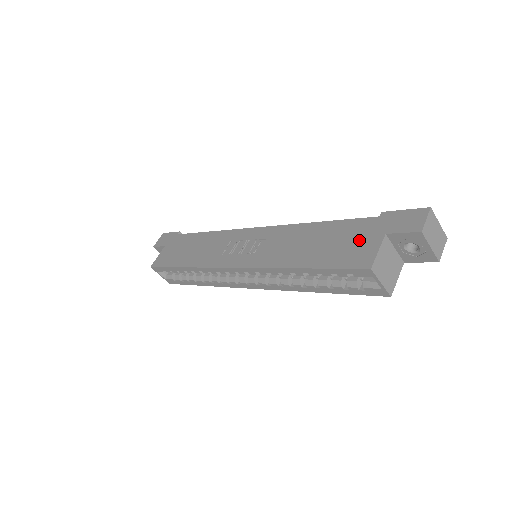
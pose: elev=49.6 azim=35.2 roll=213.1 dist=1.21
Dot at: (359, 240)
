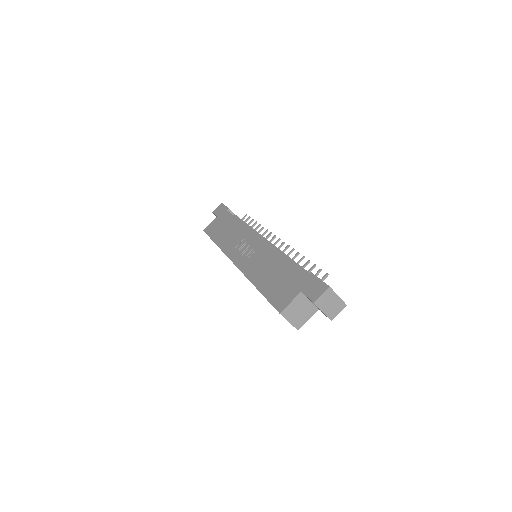
Dot at: (289, 287)
